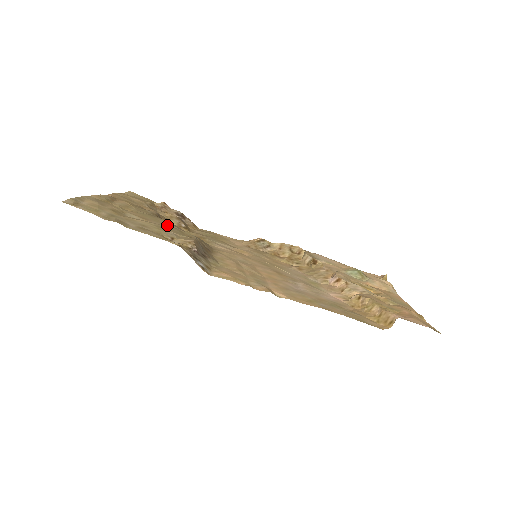
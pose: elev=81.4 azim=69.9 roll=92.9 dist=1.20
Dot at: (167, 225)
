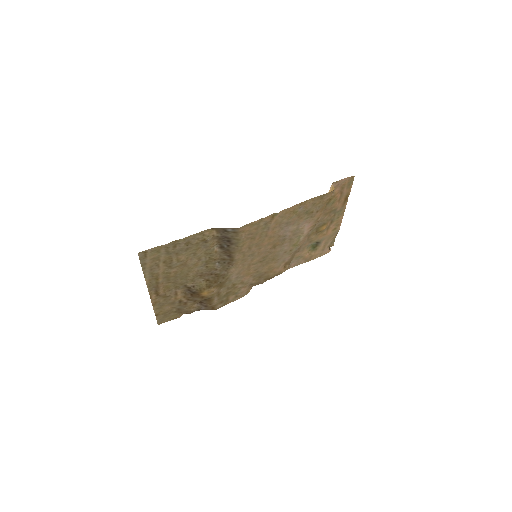
Dot at: (198, 264)
